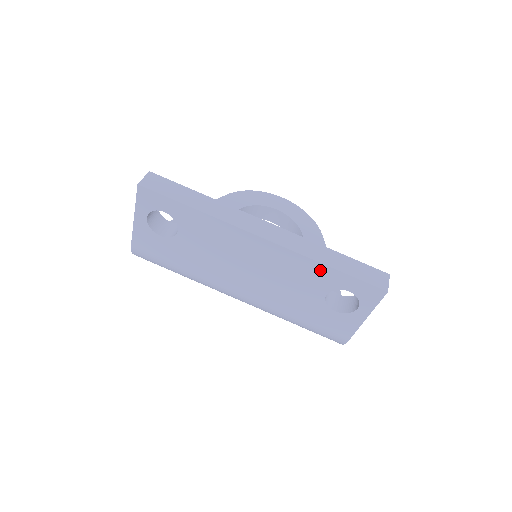
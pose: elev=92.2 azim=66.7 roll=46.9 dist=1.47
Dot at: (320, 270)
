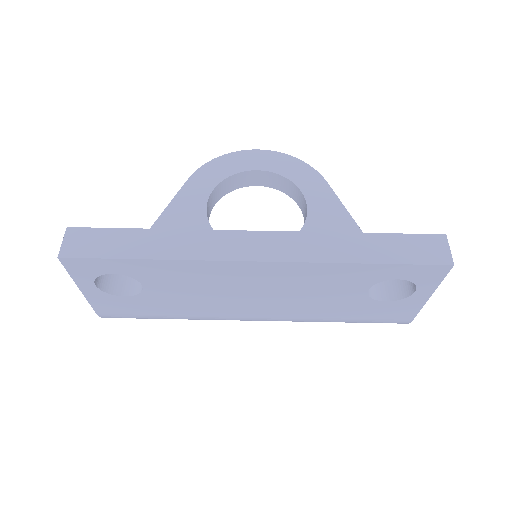
Dot at: (350, 270)
